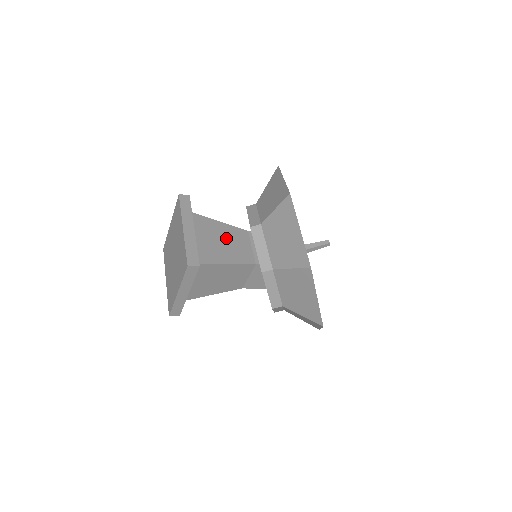
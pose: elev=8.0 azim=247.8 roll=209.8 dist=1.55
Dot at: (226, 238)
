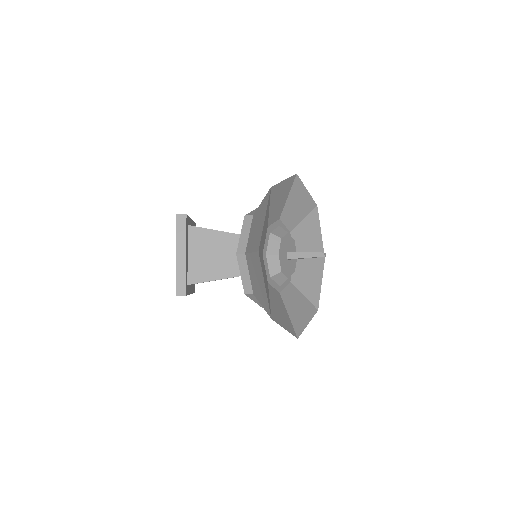
Dot at: (222, 250)
